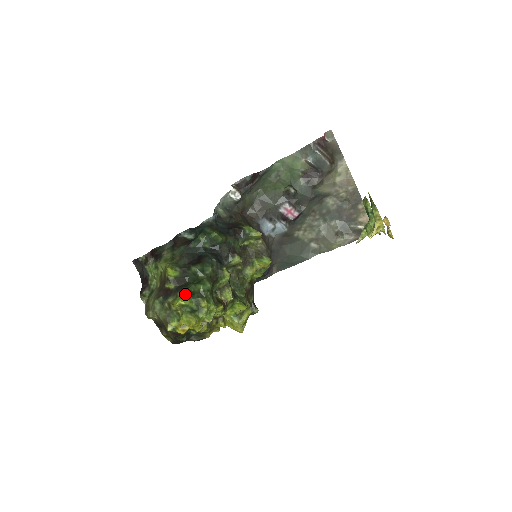
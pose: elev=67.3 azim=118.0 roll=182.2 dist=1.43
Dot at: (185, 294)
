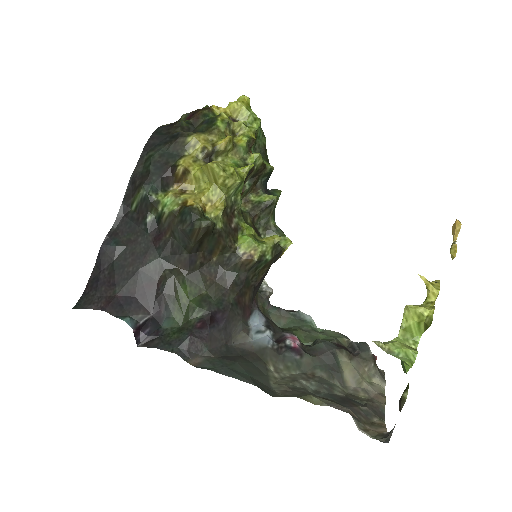
Dot at: occluded
